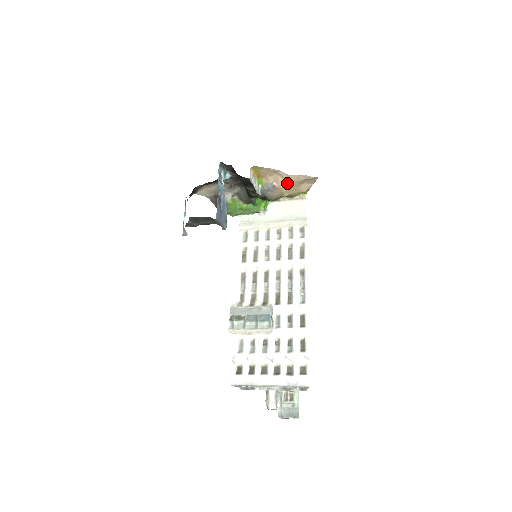
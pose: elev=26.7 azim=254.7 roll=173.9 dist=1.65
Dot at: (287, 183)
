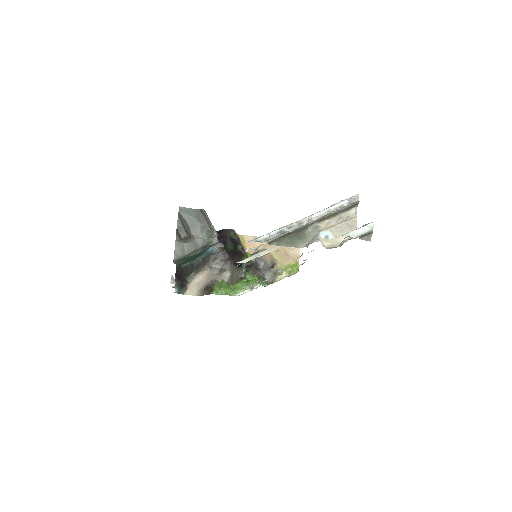
Dot at: occluded
